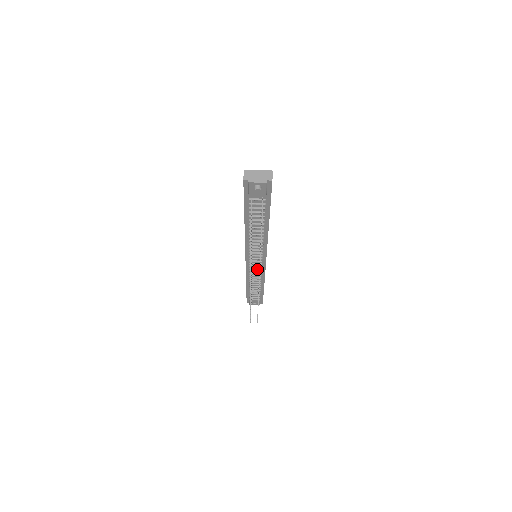
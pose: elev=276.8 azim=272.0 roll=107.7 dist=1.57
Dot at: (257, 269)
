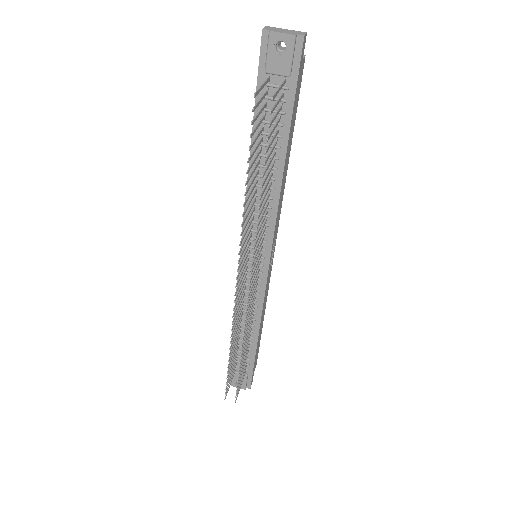
Dot at: (253, 286)
